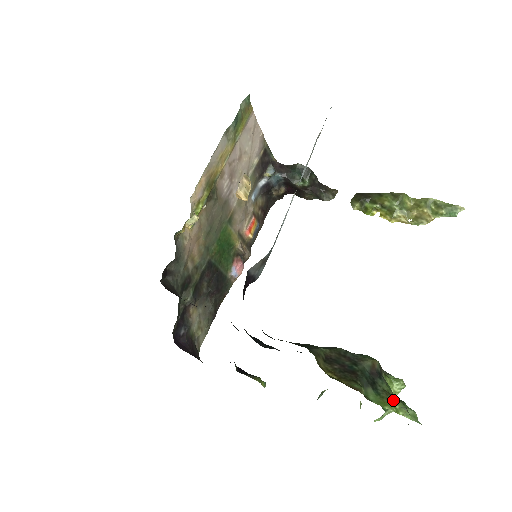
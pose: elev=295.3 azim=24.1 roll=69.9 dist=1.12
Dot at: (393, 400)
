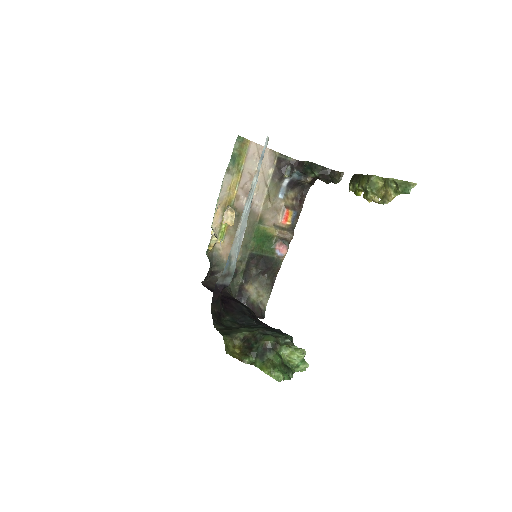
Dot at: (269, 366)
